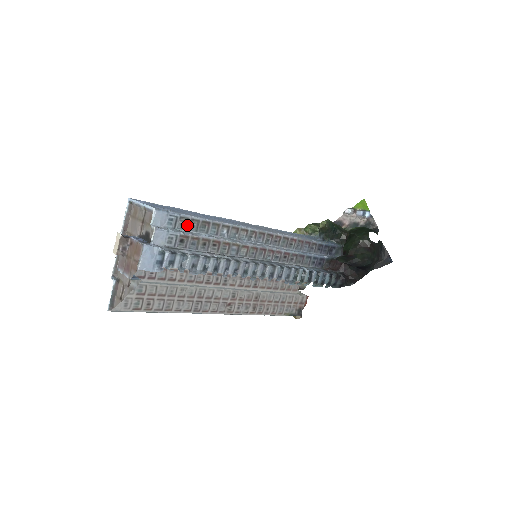
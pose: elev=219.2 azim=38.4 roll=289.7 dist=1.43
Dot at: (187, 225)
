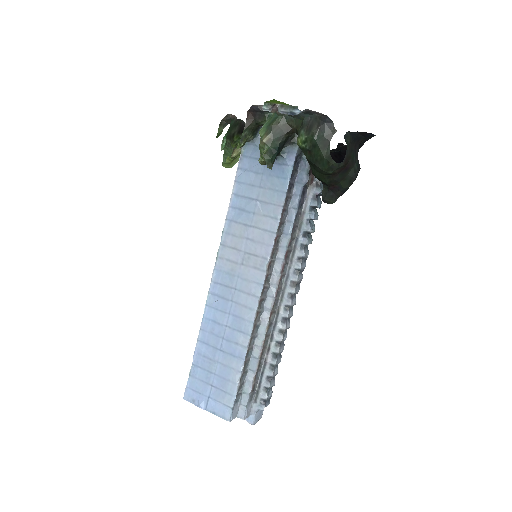
Dot at: (242, 383)
